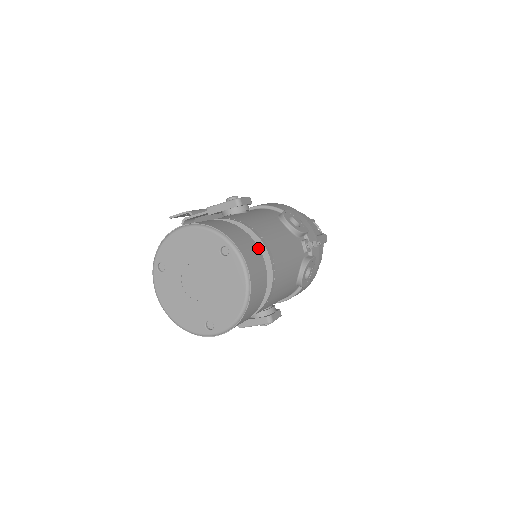
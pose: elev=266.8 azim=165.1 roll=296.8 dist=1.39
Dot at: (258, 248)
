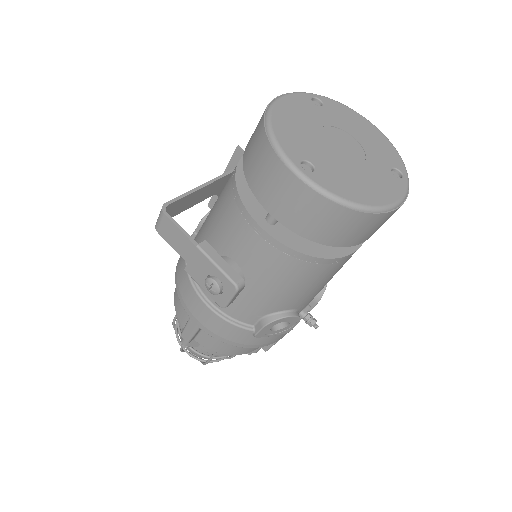
Dot at: occluded
